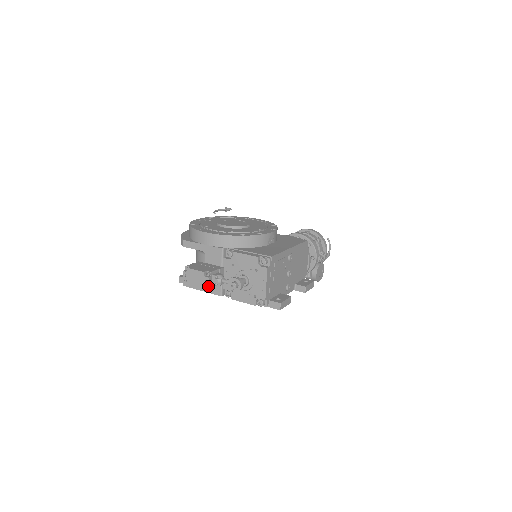
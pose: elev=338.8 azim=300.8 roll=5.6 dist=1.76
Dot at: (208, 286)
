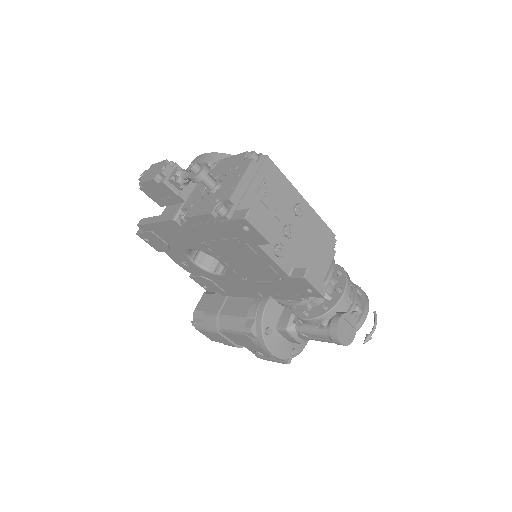
Dot at: (162, 182)
